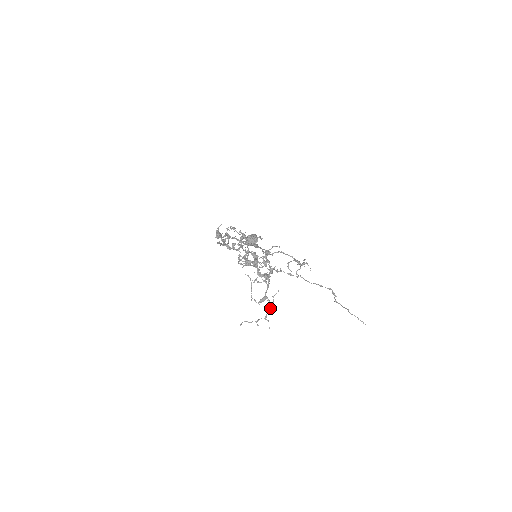
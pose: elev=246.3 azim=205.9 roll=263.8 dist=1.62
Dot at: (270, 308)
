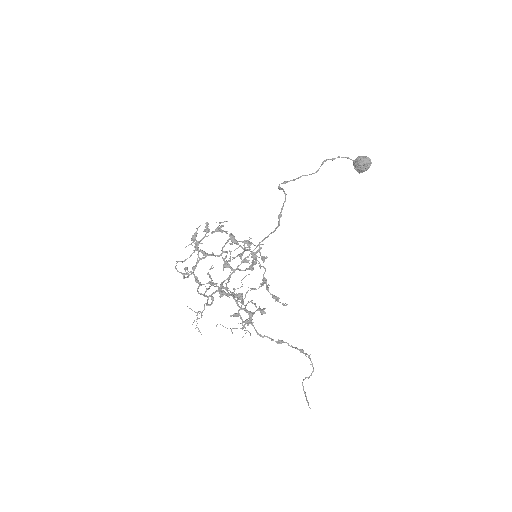
Dot at: (246, 323)
